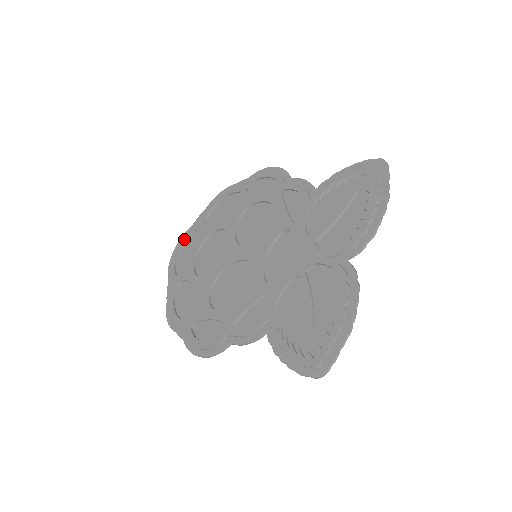
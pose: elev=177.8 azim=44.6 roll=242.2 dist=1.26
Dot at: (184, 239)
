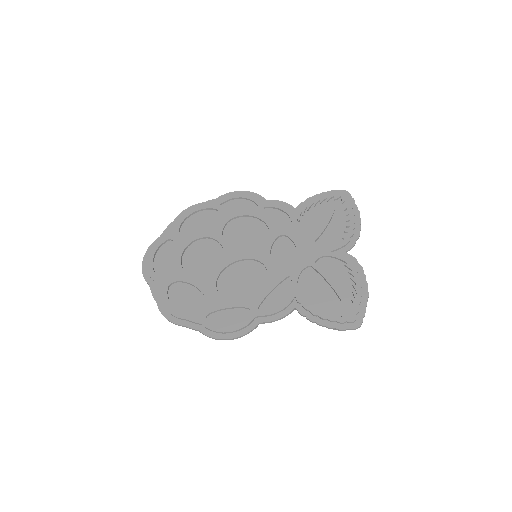
Dot at: (157, 247)
